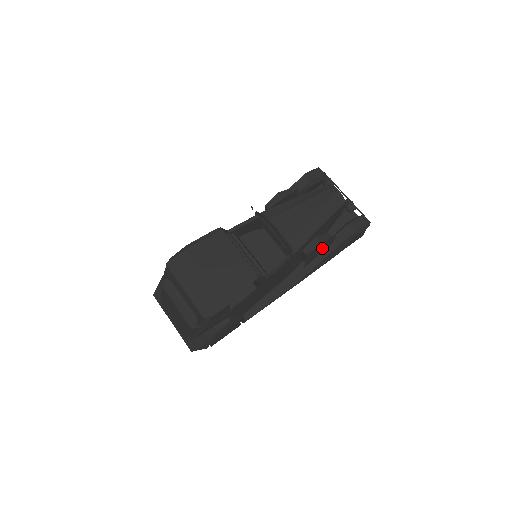
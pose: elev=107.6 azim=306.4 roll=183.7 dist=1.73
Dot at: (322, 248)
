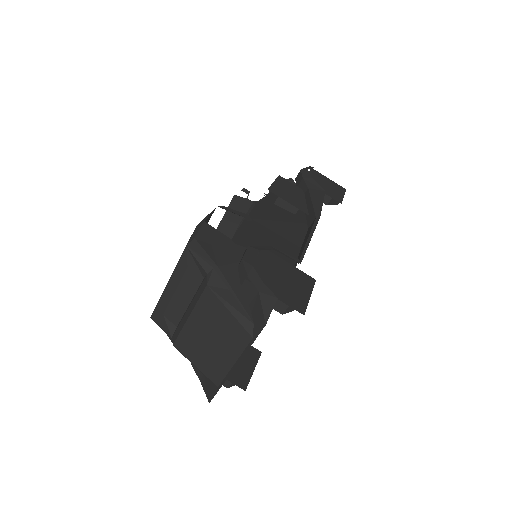
Dot at: (292, 192)
